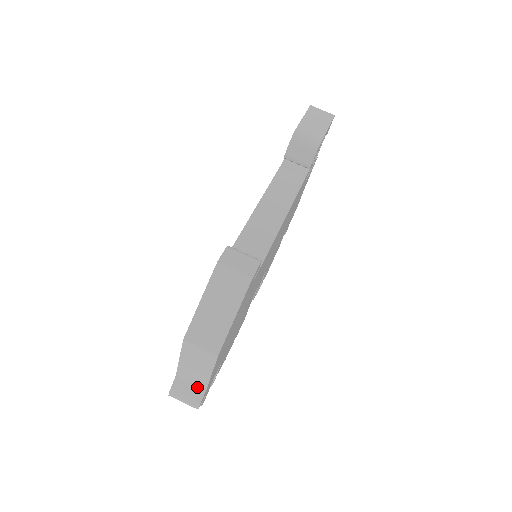
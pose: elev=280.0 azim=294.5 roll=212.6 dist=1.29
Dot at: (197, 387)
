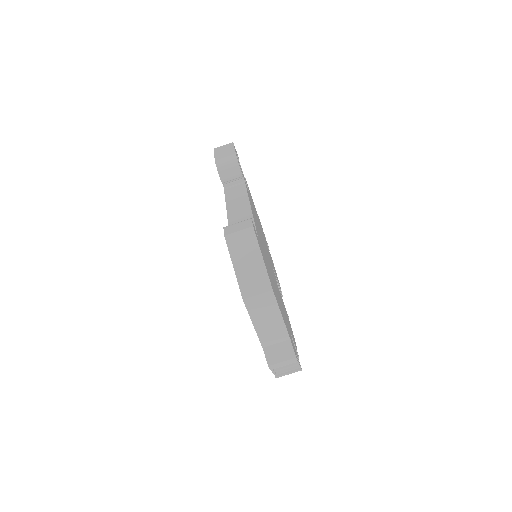
Dot at: (283, 343)
